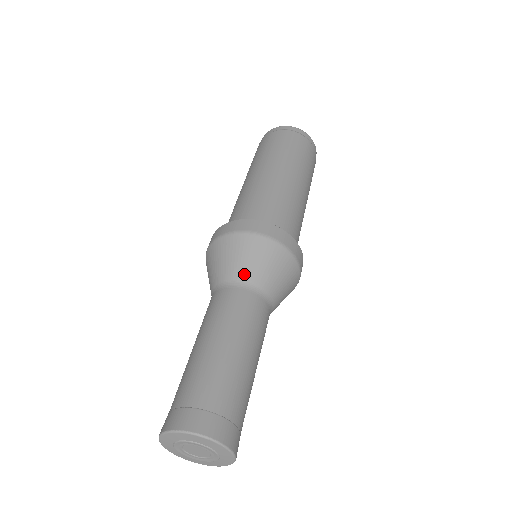
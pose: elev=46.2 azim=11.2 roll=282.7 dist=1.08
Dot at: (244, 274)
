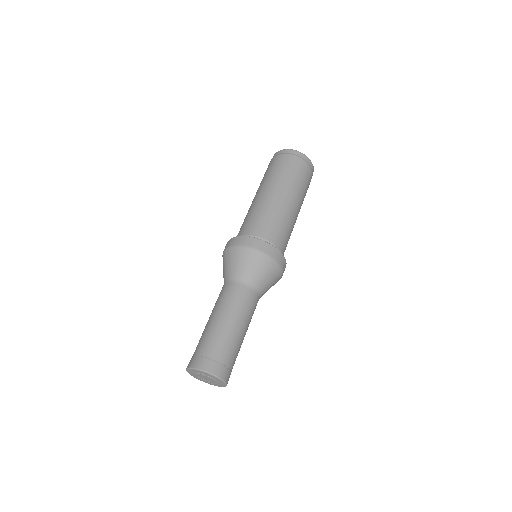
Dot at: (260, 284)
